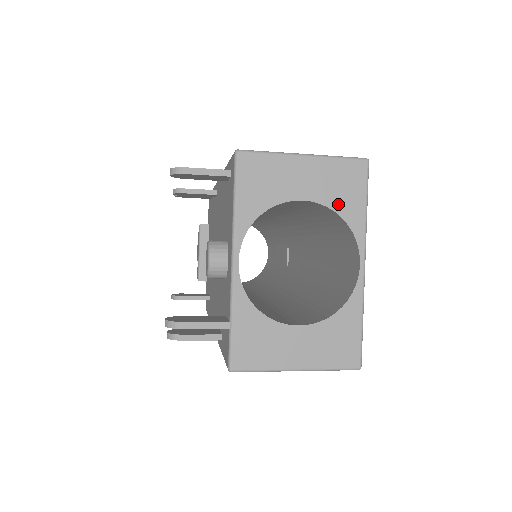
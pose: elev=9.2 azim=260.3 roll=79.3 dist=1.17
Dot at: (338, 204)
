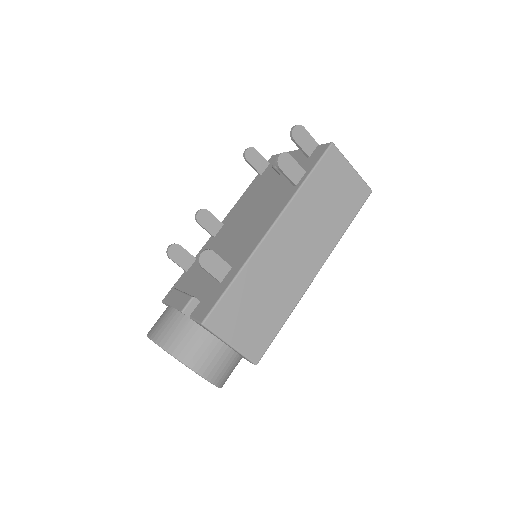
Dot at: occluded
